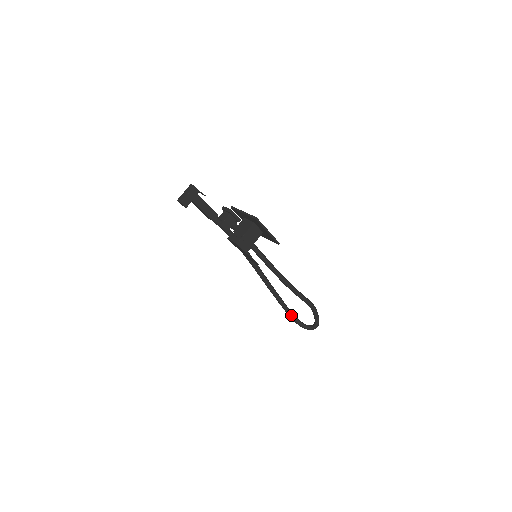
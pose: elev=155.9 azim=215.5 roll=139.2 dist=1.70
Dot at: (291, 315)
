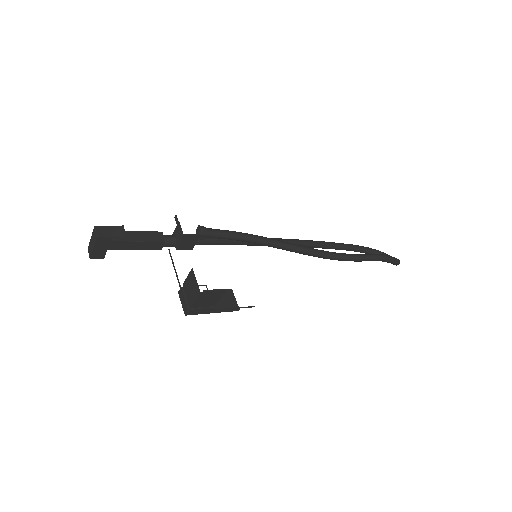
Dot at: (357, 251)
